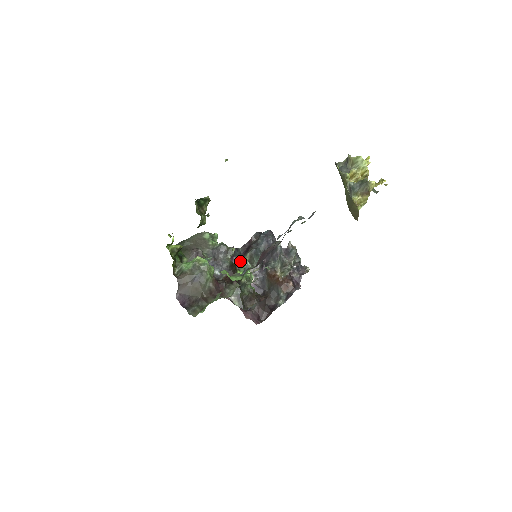
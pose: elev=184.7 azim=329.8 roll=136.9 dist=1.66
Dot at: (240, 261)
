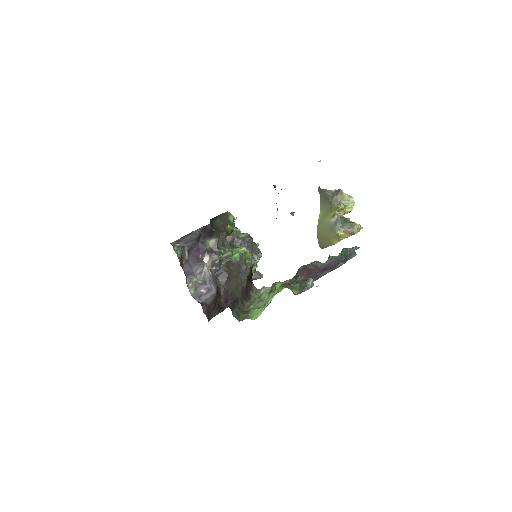
Dot at: occluded
